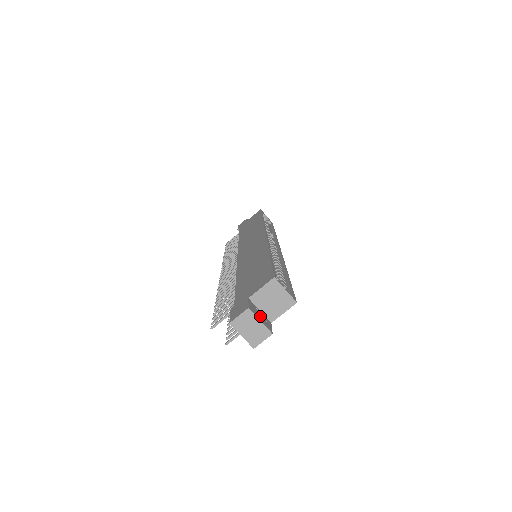
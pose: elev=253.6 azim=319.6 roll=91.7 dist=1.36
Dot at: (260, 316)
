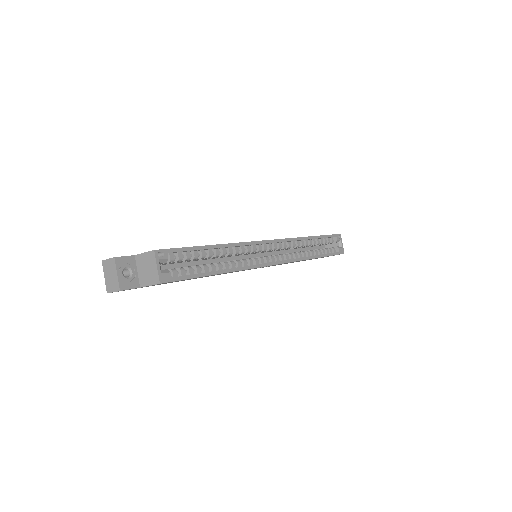
Dot at: (130, 274)
